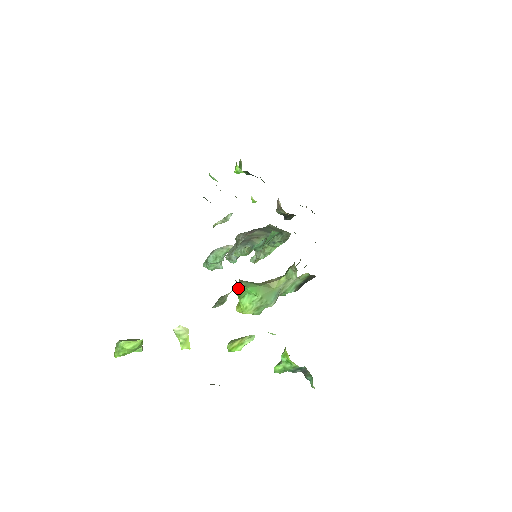
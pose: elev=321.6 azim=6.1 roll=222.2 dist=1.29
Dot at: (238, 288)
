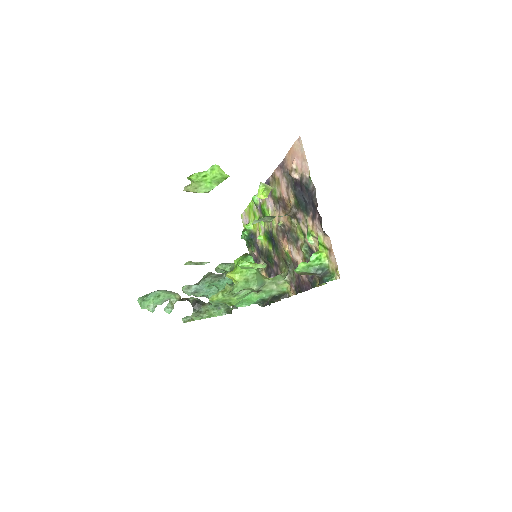
Dot at: (244, 255)
